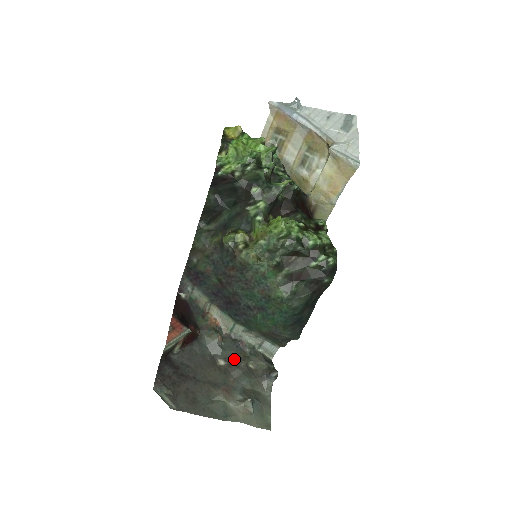
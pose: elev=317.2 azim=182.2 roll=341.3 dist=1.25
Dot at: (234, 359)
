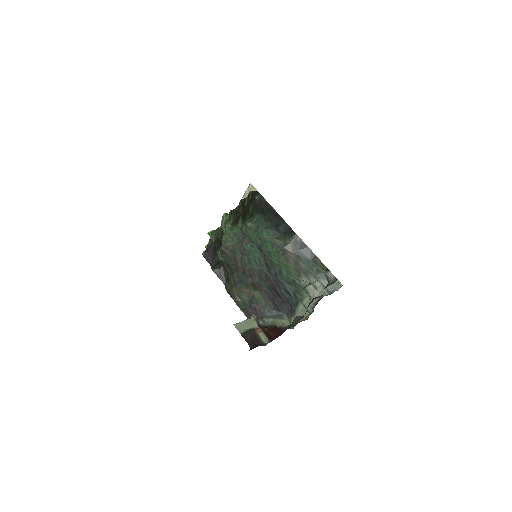
Dot at: occluded
